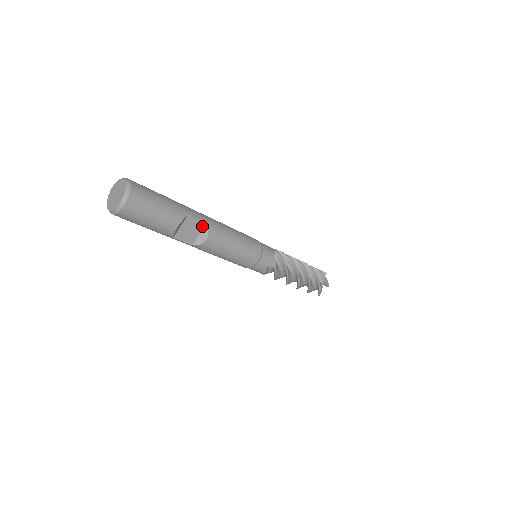
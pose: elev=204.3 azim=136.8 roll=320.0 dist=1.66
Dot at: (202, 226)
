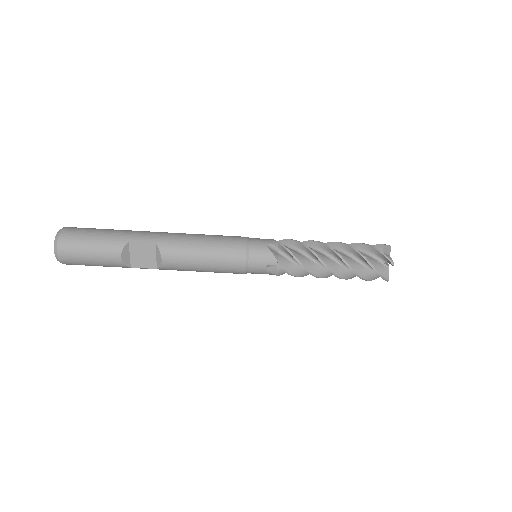
Dot at: (153, 246)
